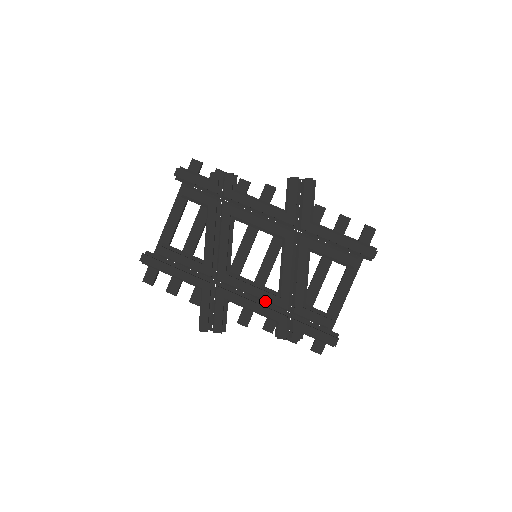
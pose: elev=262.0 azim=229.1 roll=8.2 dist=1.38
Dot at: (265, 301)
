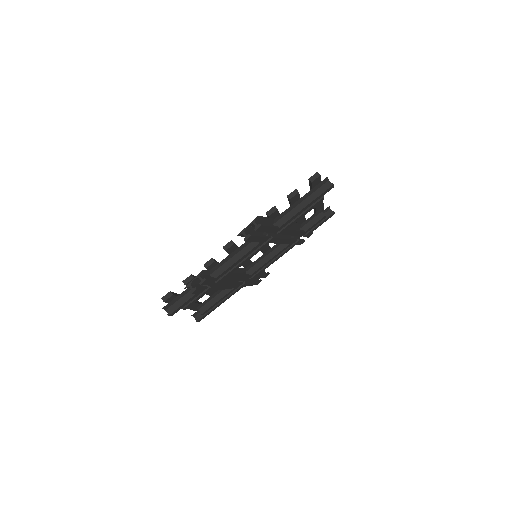
Dot at: occluded
